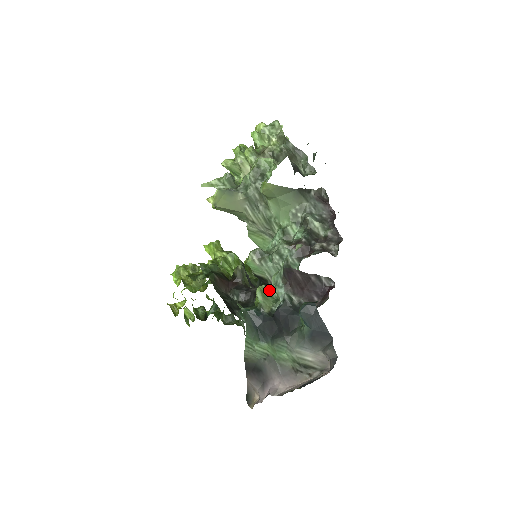
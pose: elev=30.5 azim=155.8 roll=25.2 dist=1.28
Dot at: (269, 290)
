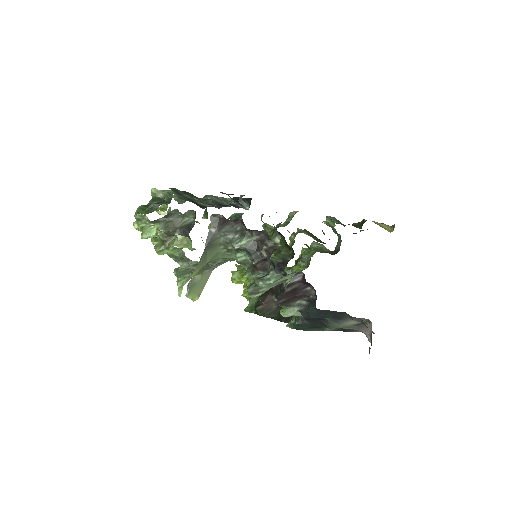
Dot at: occluded
